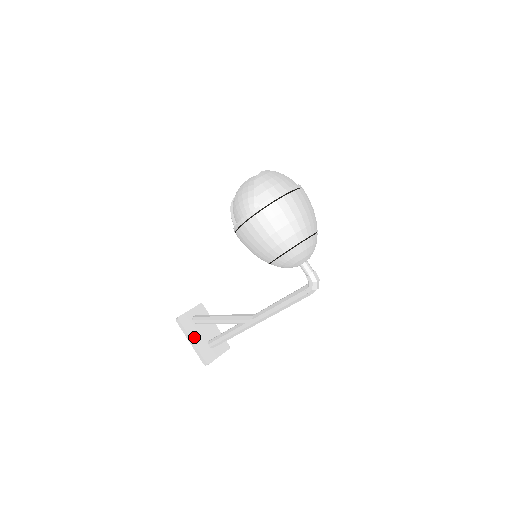
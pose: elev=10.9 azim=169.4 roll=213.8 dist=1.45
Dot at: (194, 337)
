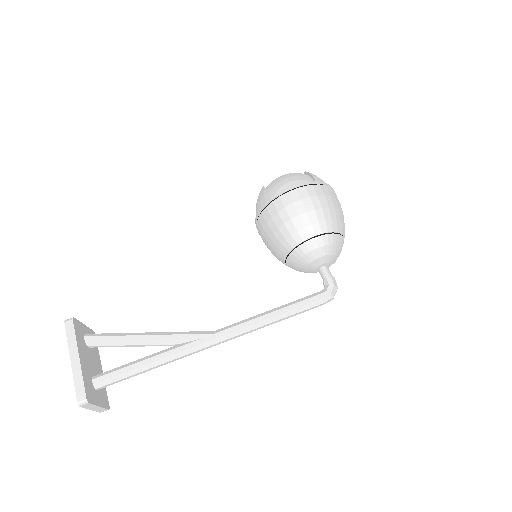
Dot at: (82, 355)
